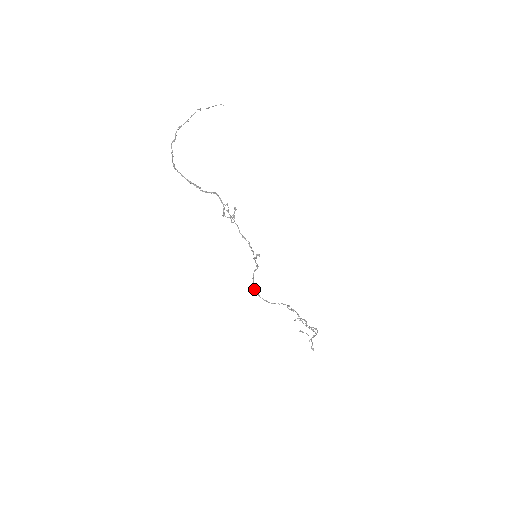
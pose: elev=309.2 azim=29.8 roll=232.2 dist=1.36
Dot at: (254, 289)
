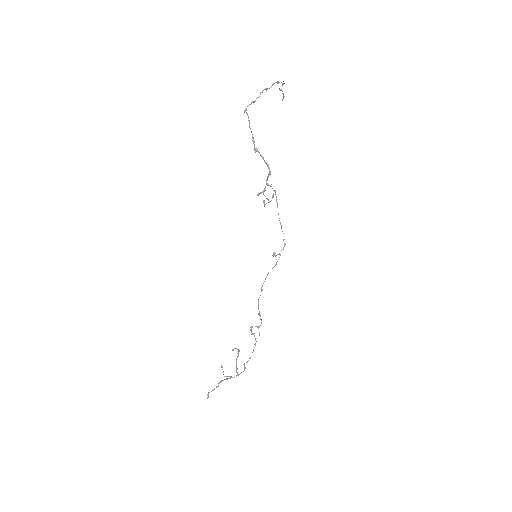
Dot at: occluded
